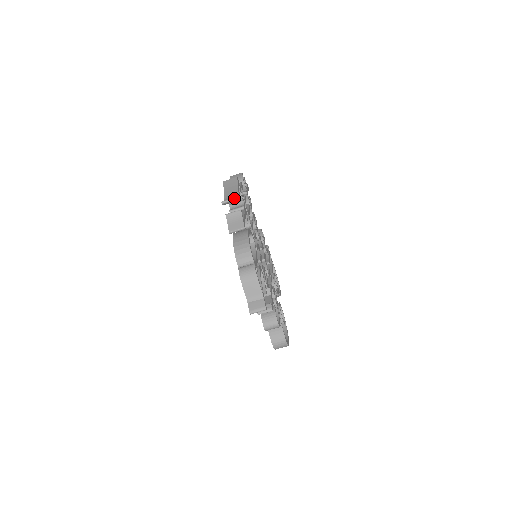
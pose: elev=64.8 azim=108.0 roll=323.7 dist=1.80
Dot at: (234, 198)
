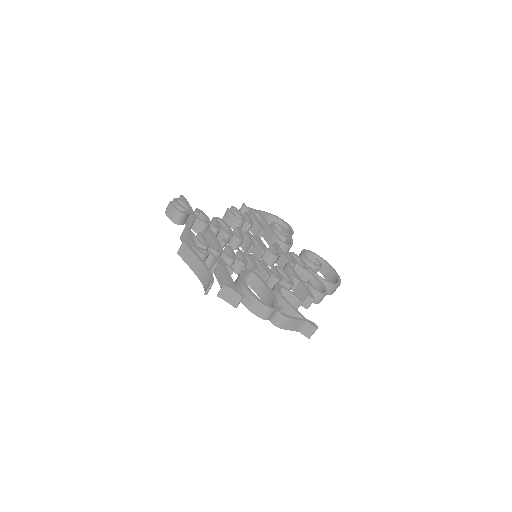
Dot at: (210, 285)
